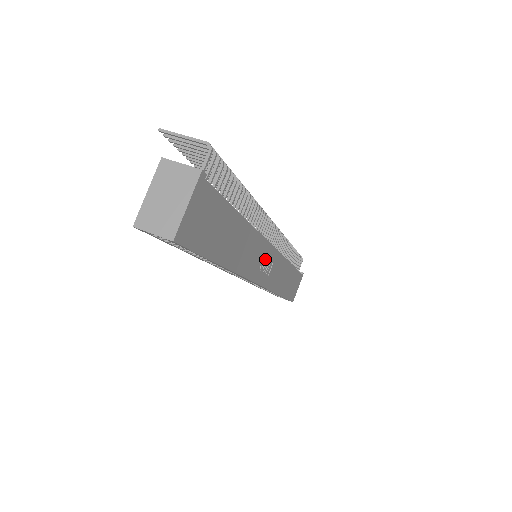
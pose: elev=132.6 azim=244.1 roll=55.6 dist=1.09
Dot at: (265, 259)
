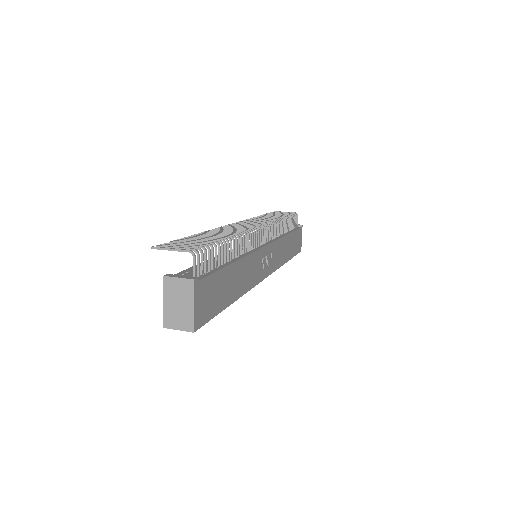
Dot at: (263, 259)
